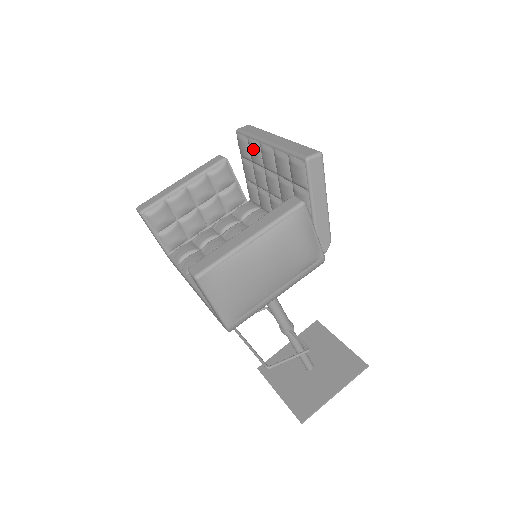
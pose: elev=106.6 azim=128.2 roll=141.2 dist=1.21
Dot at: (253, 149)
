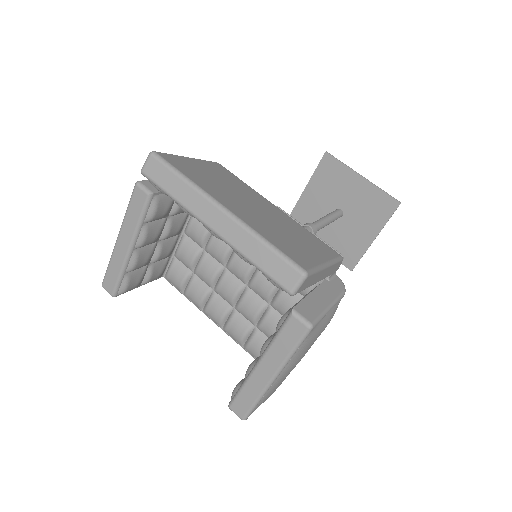
Dot at: occluded
